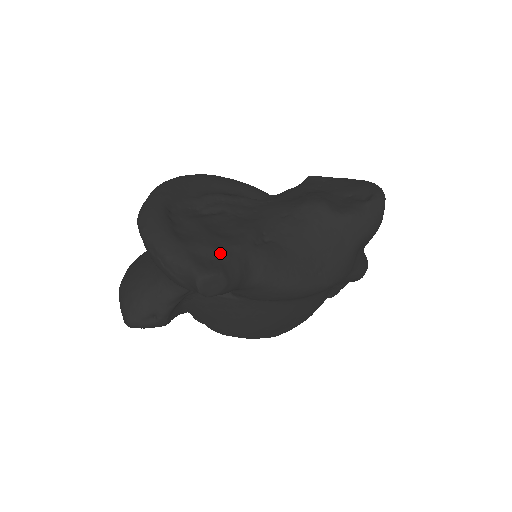
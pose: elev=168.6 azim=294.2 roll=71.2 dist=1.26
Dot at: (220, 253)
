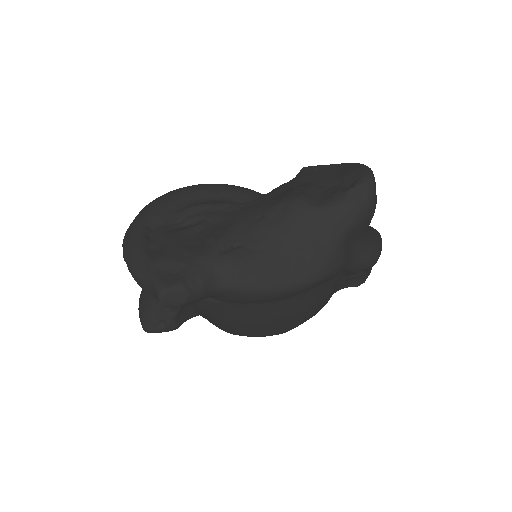
Dot at: (183, 266)
